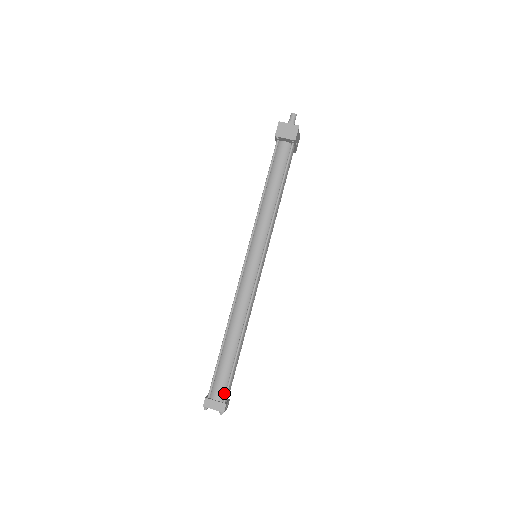
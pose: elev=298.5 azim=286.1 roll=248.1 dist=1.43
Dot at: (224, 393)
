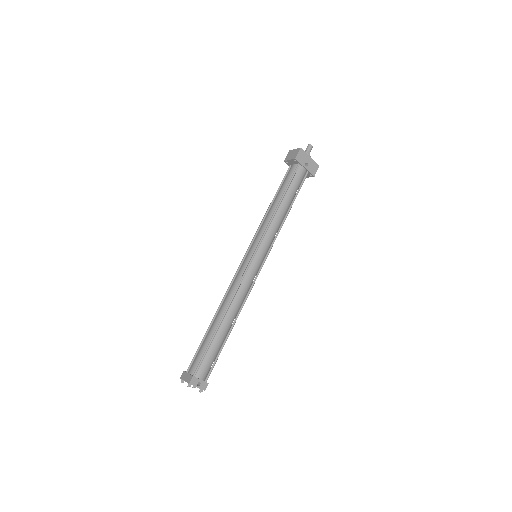
Dot at: (197, 368)
